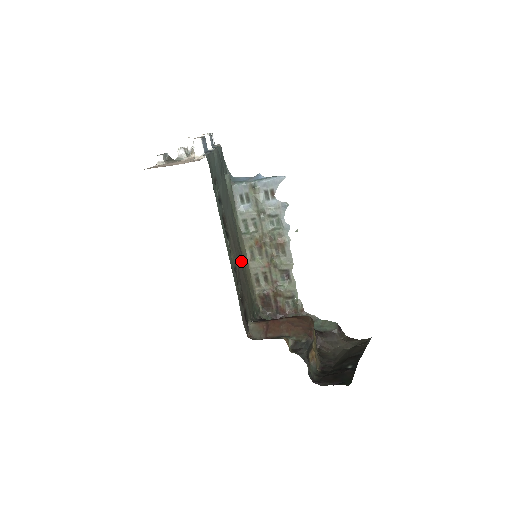
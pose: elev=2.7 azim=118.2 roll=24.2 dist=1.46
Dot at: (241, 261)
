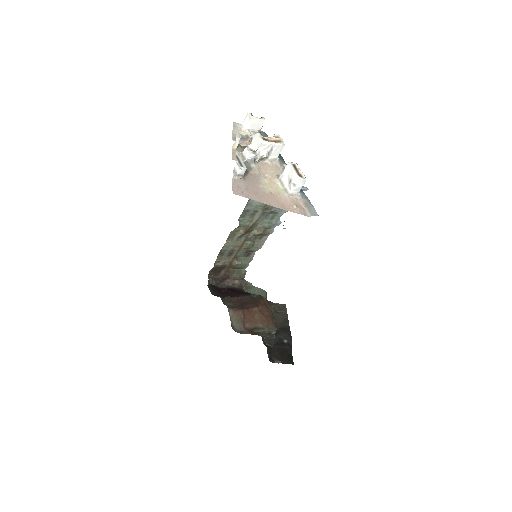
Dot at: occluded
